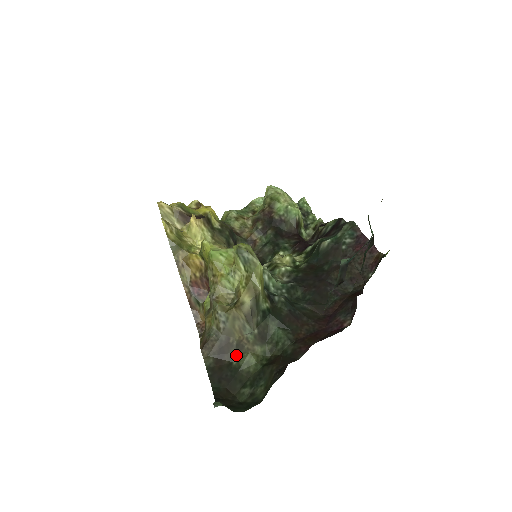
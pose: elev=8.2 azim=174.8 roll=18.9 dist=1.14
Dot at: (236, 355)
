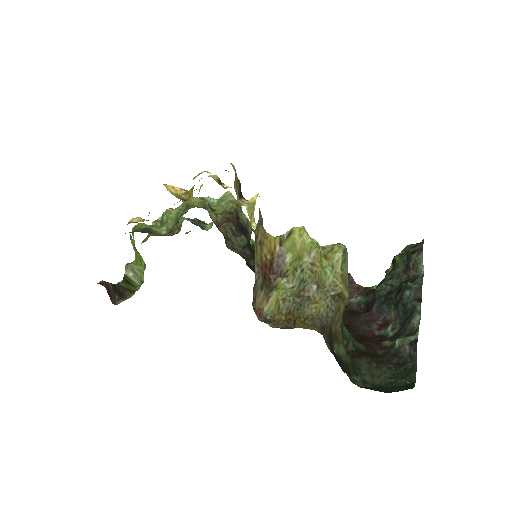
Dot at: (335, 345)
